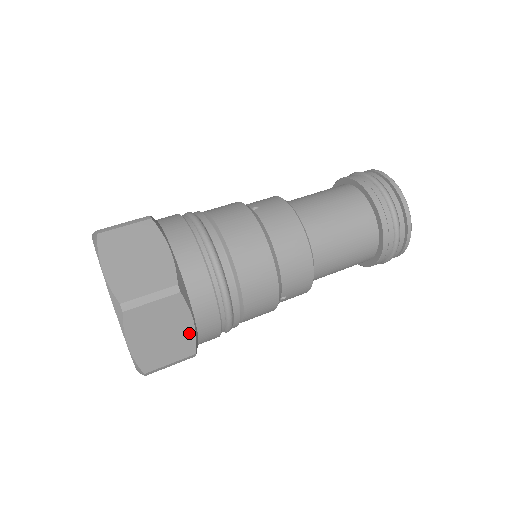
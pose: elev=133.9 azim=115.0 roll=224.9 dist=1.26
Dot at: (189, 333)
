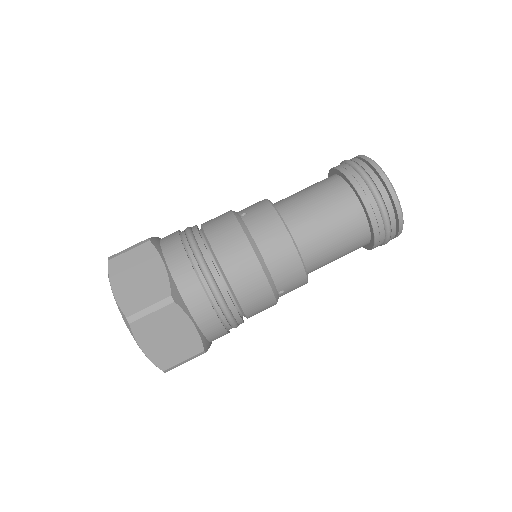
Dot at: (193, 334)
